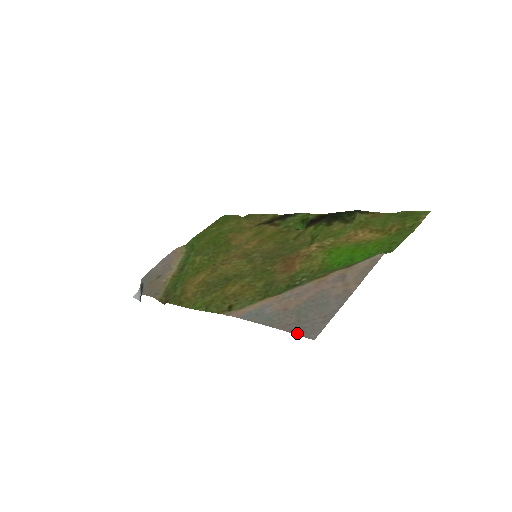
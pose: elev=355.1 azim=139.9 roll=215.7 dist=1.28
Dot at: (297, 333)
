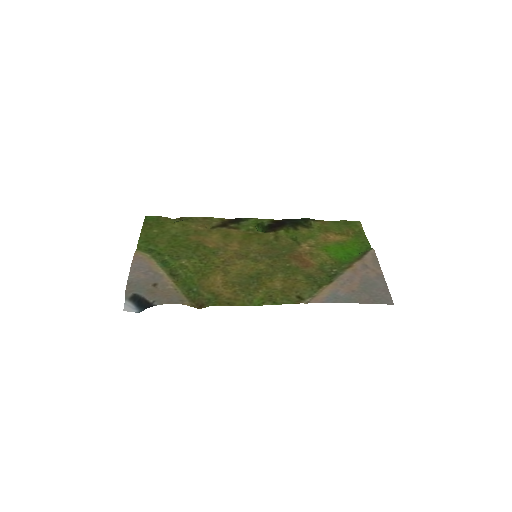
Dot at: (380, 303)
